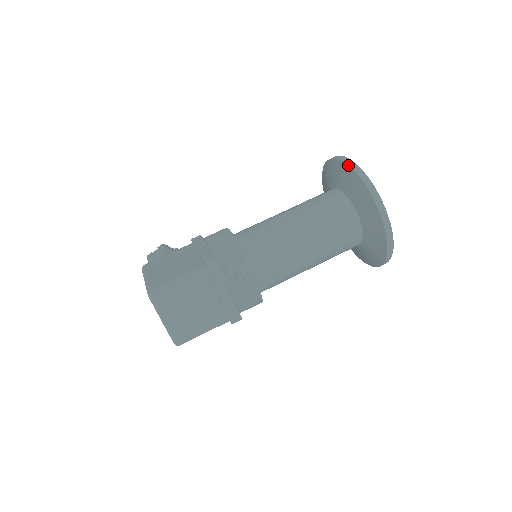
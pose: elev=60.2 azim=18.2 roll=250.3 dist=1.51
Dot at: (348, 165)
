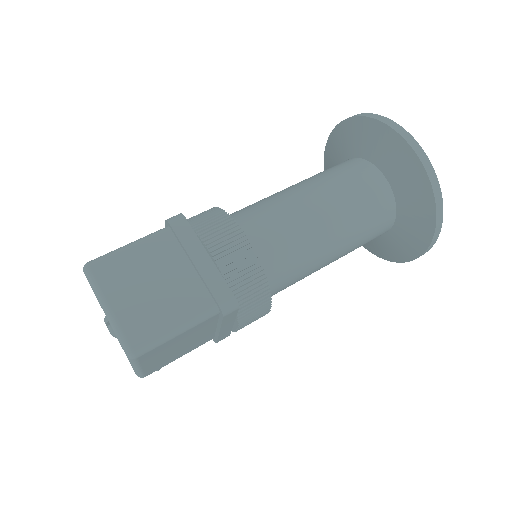
Dot at: (336, 125)
